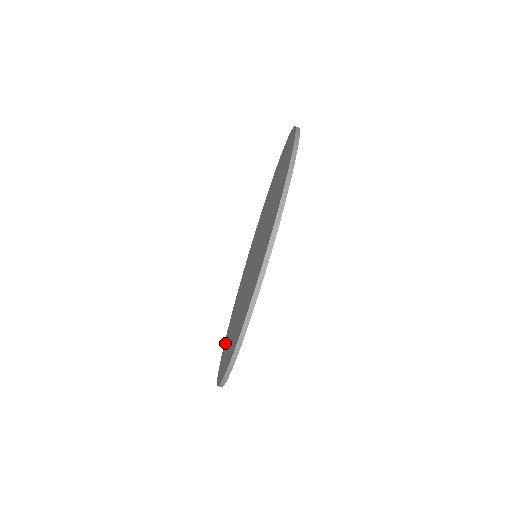
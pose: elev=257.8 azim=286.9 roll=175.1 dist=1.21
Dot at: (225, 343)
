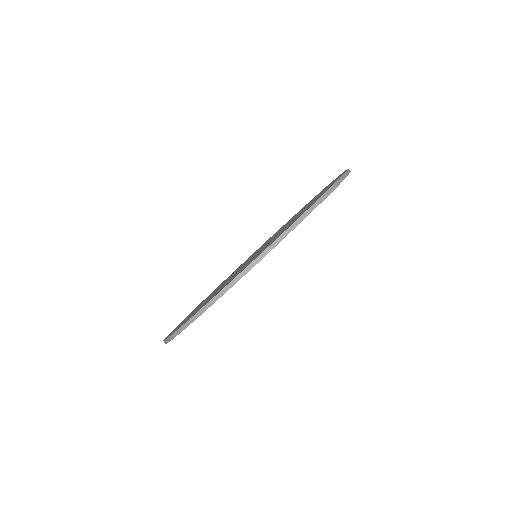
Dot at: (236, 269)
